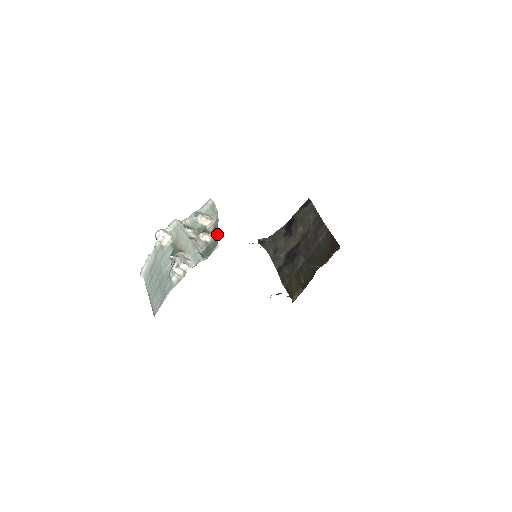
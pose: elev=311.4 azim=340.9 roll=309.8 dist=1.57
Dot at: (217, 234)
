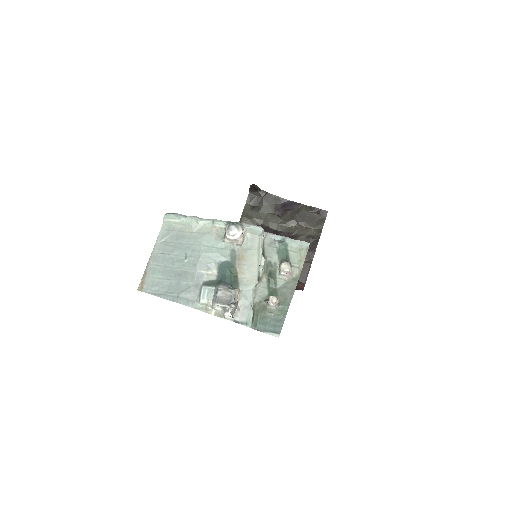
Dot at: (285, 313)
